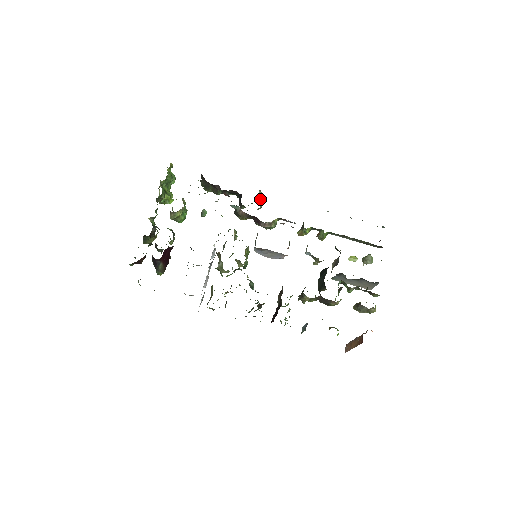
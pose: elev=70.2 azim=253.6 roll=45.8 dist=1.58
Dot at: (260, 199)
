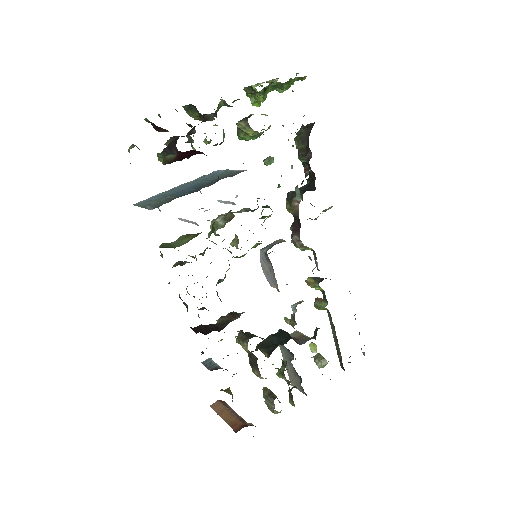
Dot at: occluded
